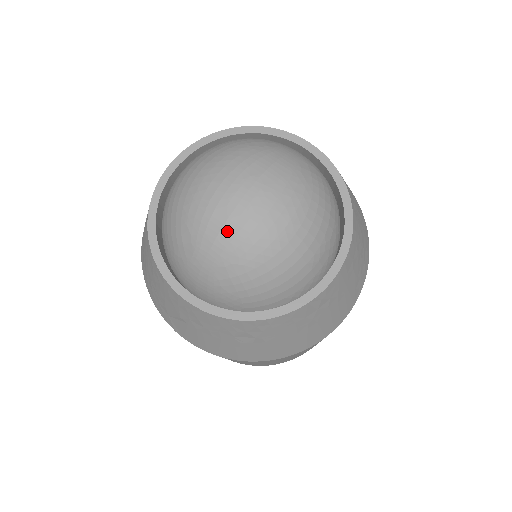
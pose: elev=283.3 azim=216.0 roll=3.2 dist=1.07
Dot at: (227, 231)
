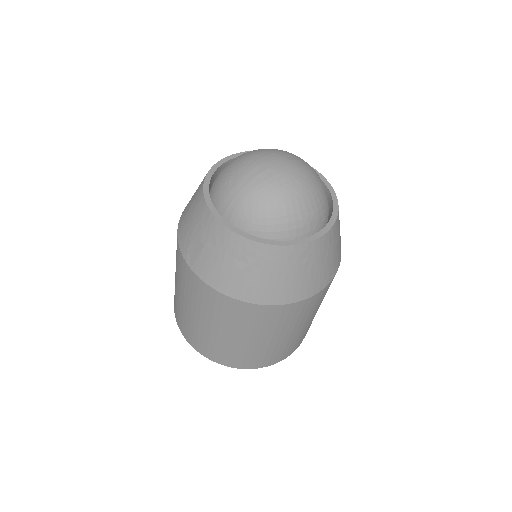
Dot at: (262, 176)
